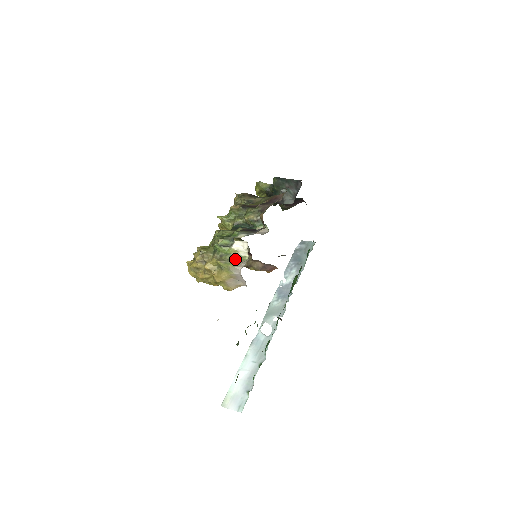
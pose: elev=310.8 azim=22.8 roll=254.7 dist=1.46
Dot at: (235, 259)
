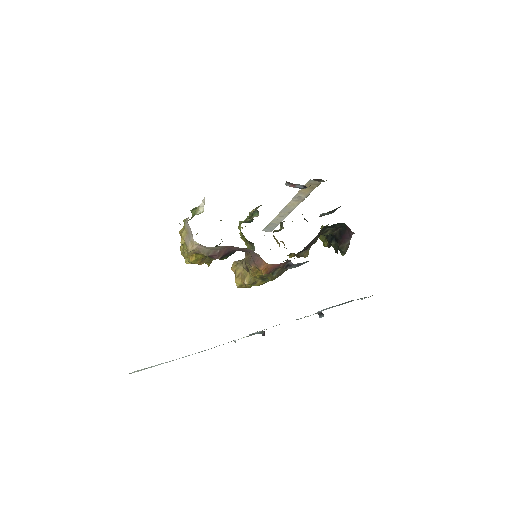
Dot at: occluded
